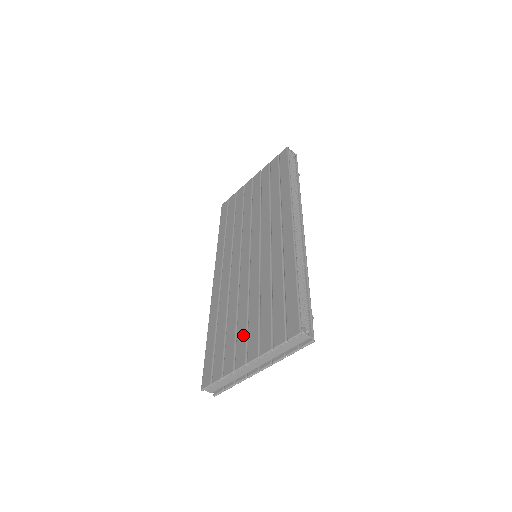
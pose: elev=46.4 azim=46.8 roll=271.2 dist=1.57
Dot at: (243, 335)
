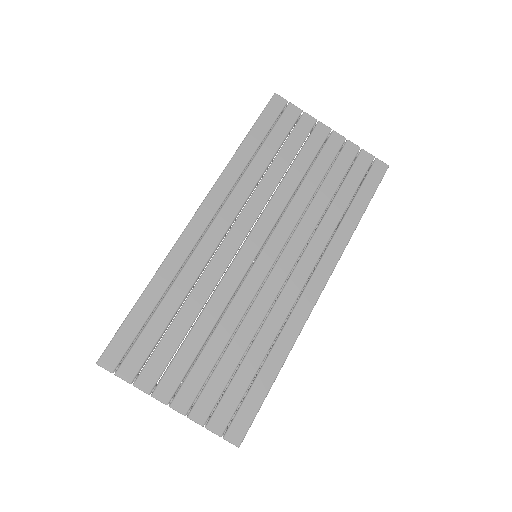
Dot at: (185, 364)
